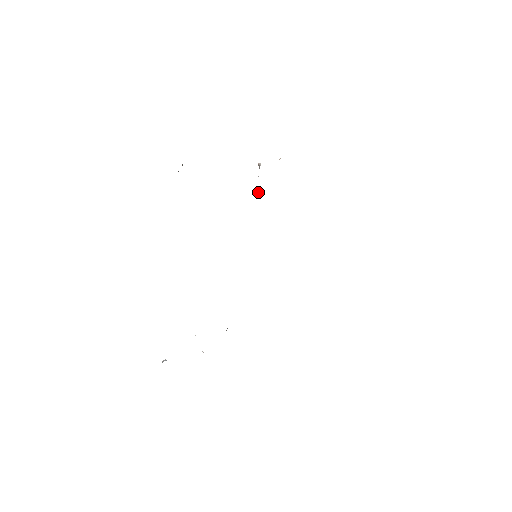
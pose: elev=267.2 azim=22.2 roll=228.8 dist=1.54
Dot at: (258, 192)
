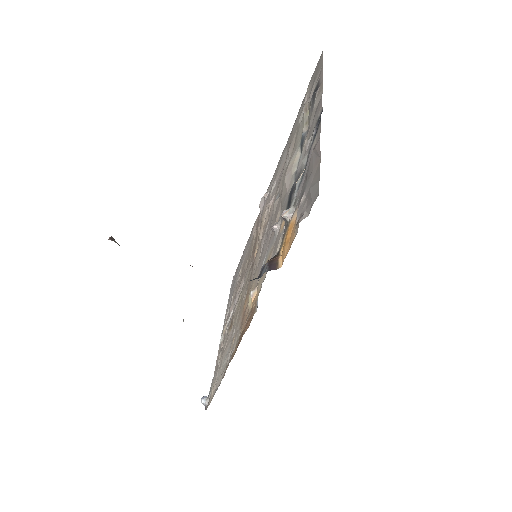
Dot at: (272, 229)
